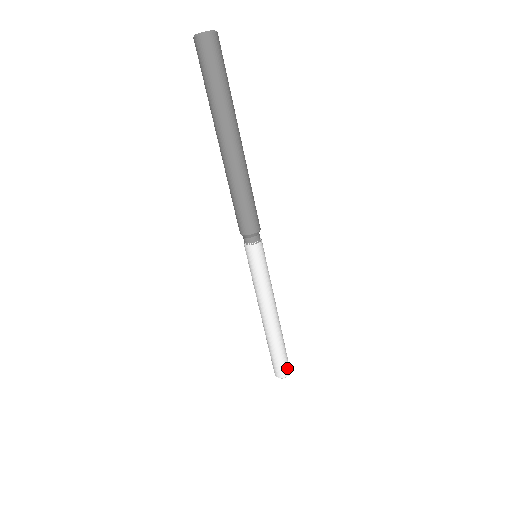
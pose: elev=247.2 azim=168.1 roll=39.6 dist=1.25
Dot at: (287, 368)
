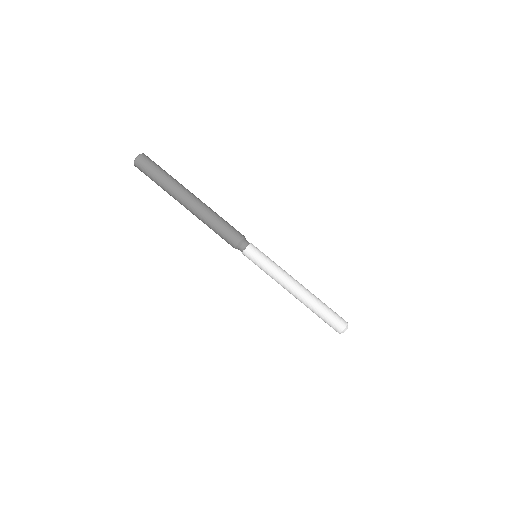
Dot at: (341, 320)
